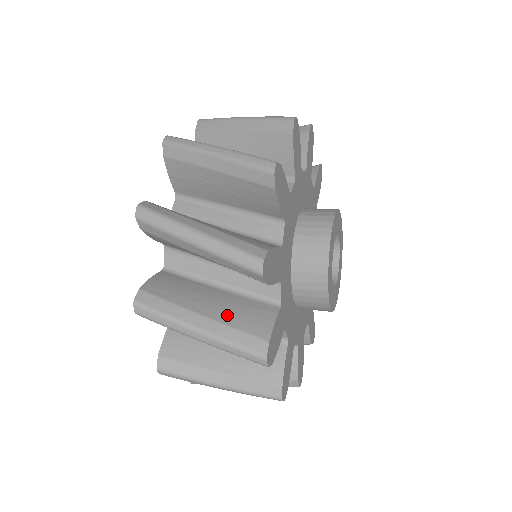
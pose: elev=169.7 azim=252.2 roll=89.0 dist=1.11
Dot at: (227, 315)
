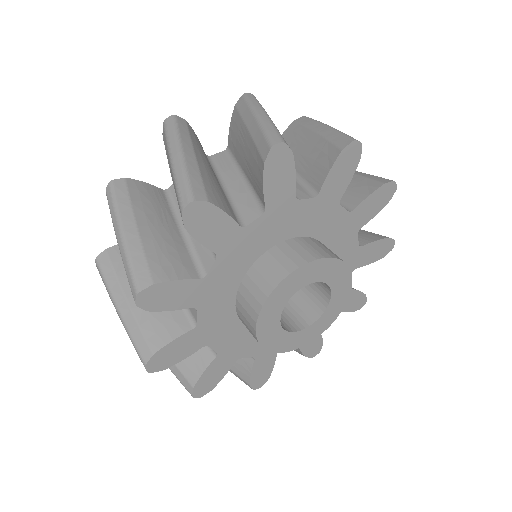
Dot at: (144, 310)
